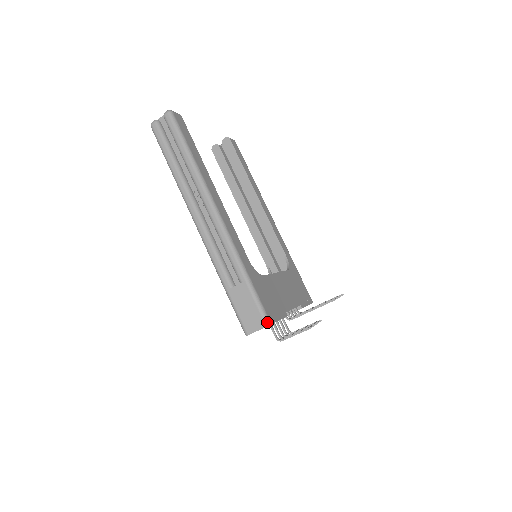
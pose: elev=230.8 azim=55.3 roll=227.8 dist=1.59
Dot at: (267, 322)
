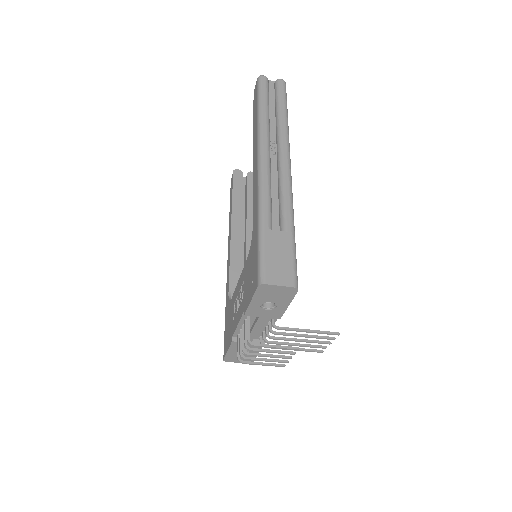
Dot at: (297, 284)
